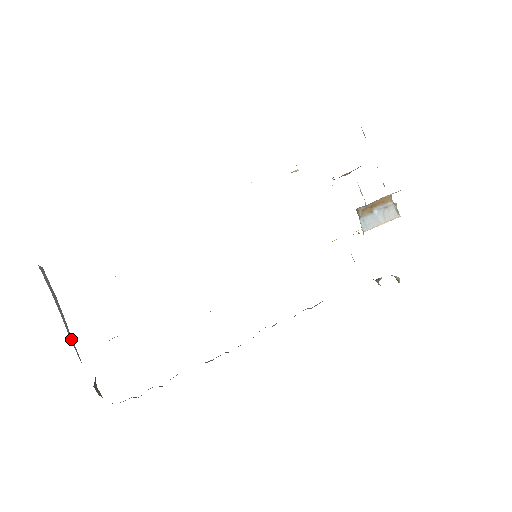
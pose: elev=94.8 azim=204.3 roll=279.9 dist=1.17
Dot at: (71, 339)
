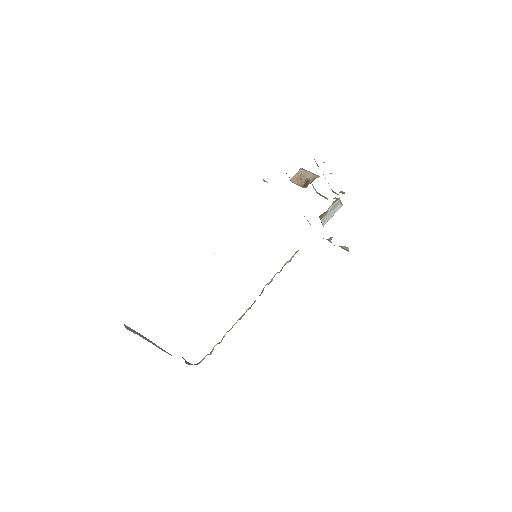
Dot at: (162, 350)
